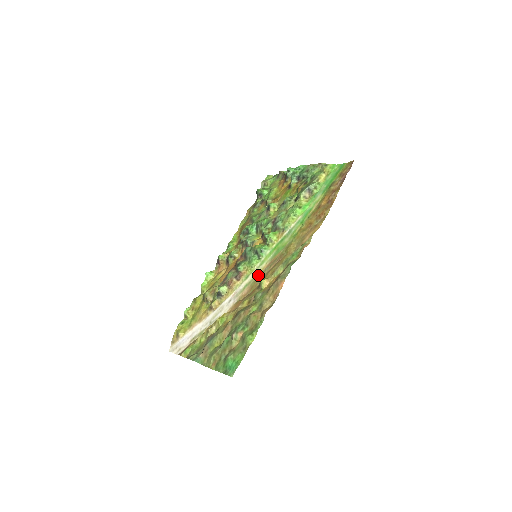
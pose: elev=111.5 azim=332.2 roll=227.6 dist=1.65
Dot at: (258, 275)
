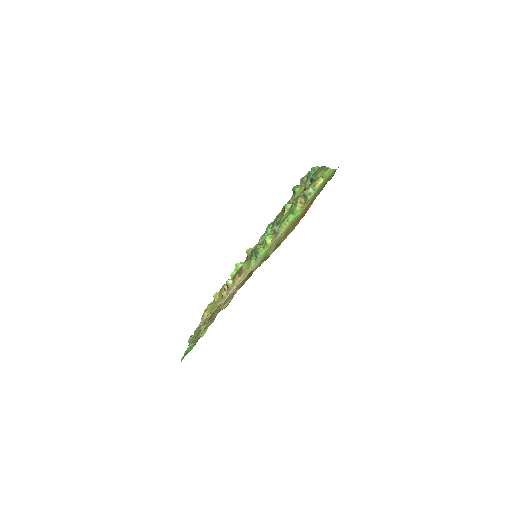
Dot at: occluded
